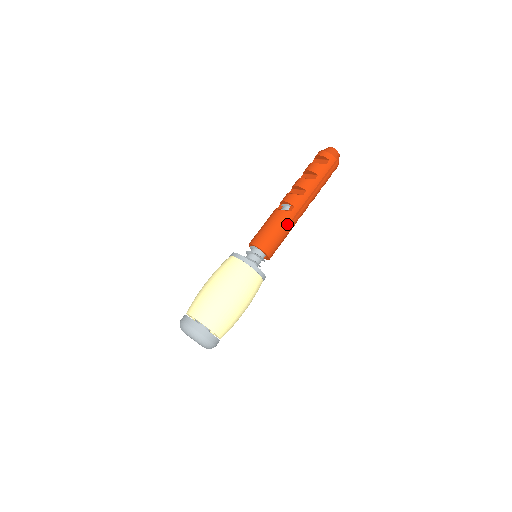
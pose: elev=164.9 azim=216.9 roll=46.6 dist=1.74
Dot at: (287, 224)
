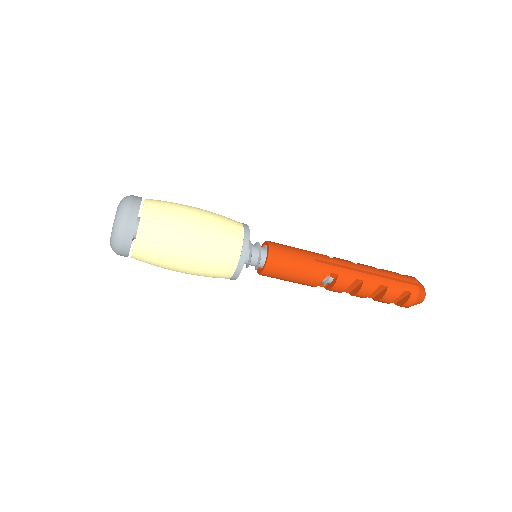
Dot at: (316, 258)
